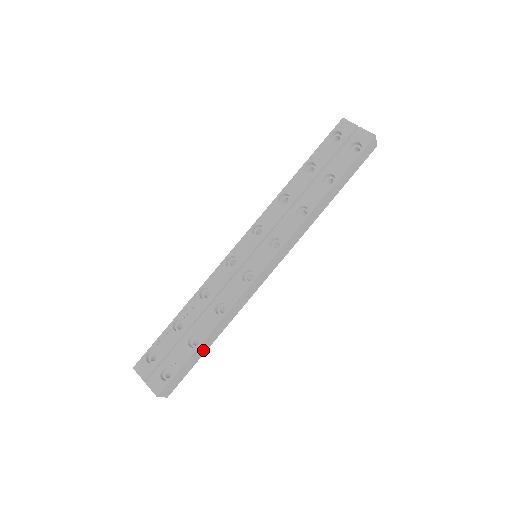
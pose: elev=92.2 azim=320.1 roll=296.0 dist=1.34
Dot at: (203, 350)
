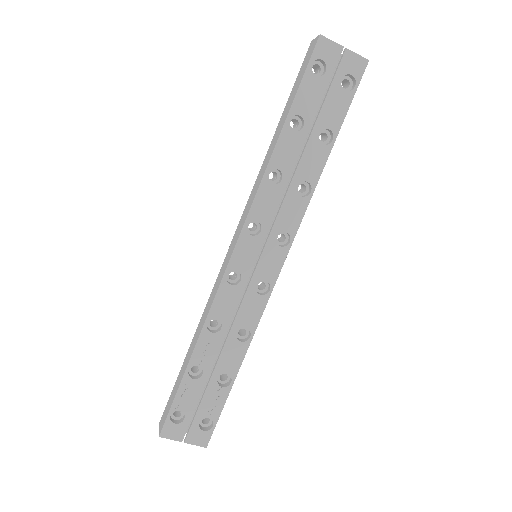
Dot at: occluded
